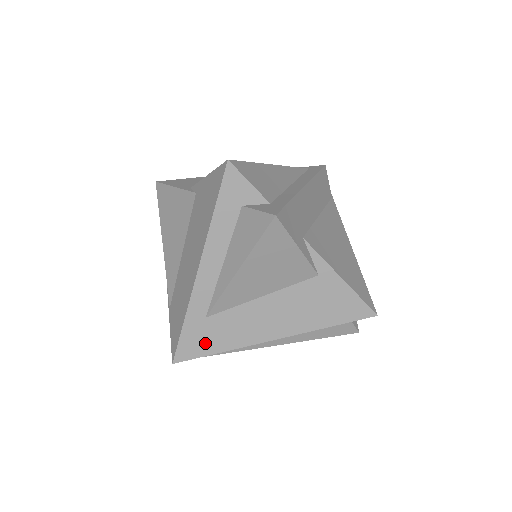
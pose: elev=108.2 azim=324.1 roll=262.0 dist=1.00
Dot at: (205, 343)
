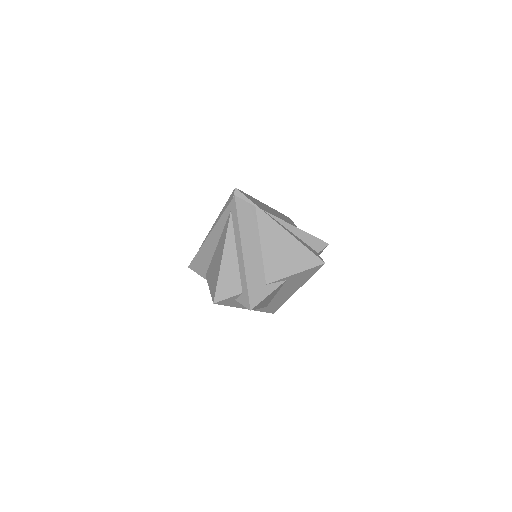
Dot at: (276, 307)
